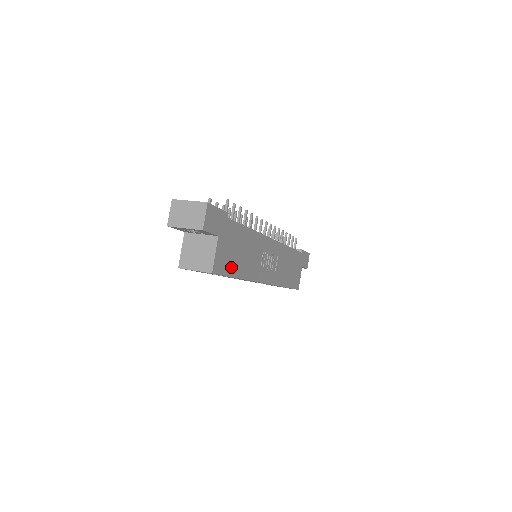
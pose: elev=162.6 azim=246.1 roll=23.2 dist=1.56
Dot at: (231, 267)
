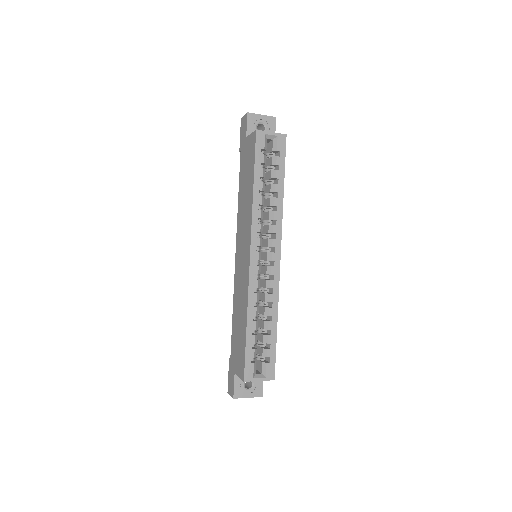
Dot at: occluded
